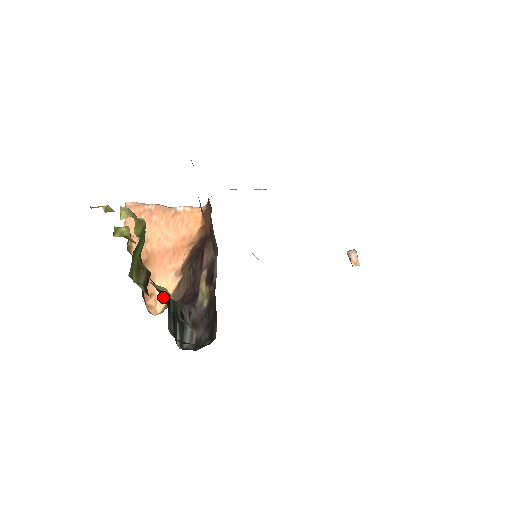
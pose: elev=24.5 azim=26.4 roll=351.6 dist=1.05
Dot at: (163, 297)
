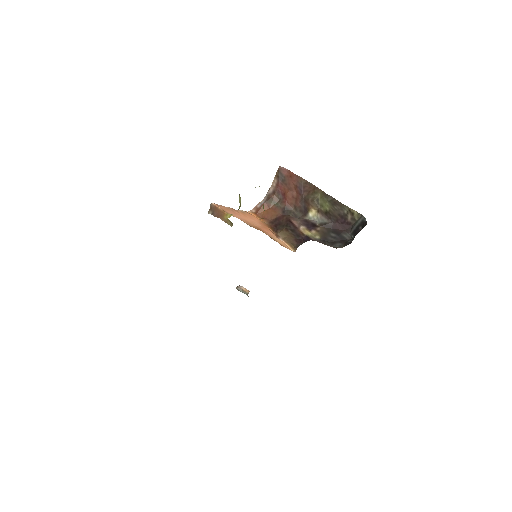
Dot at: occluded
